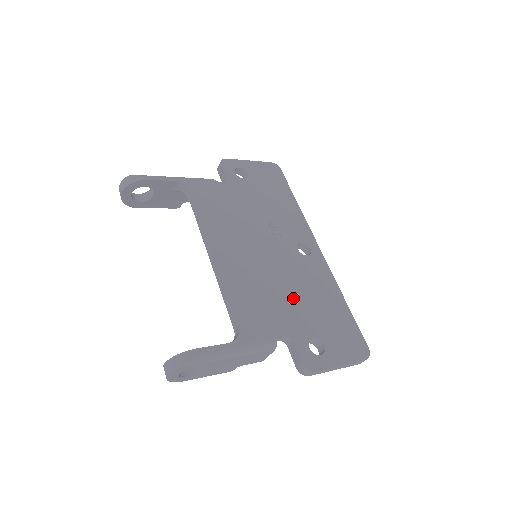
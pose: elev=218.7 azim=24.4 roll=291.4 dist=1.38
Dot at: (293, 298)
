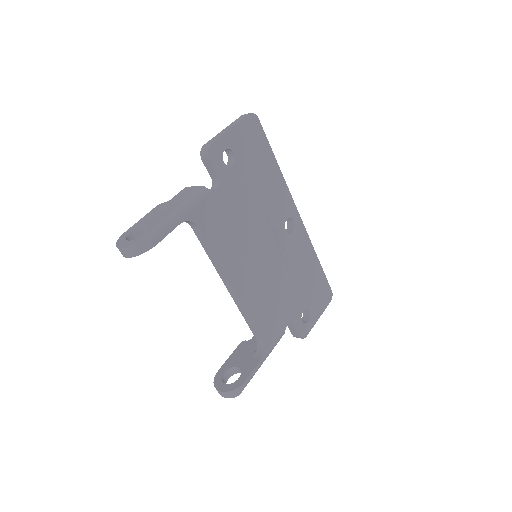
Dot at: (289, 286)
